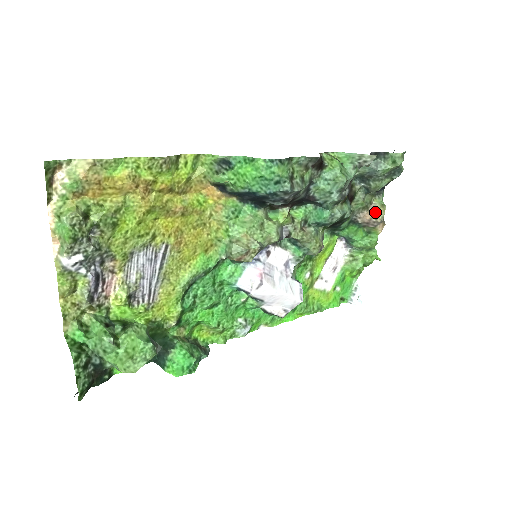
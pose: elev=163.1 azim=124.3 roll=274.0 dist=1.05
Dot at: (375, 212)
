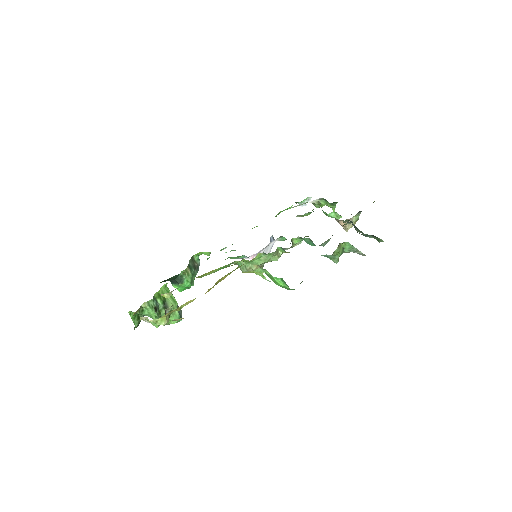
Dot at: occluded
